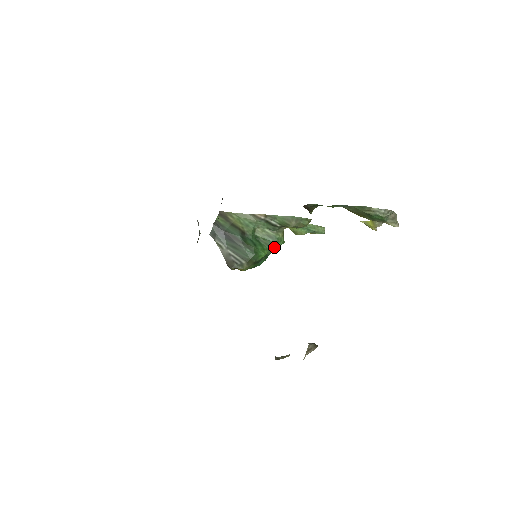
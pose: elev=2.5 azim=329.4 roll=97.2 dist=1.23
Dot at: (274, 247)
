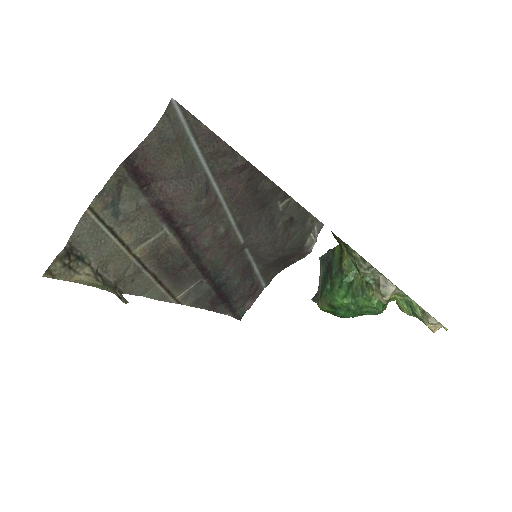
Dot at: (358, 302)
